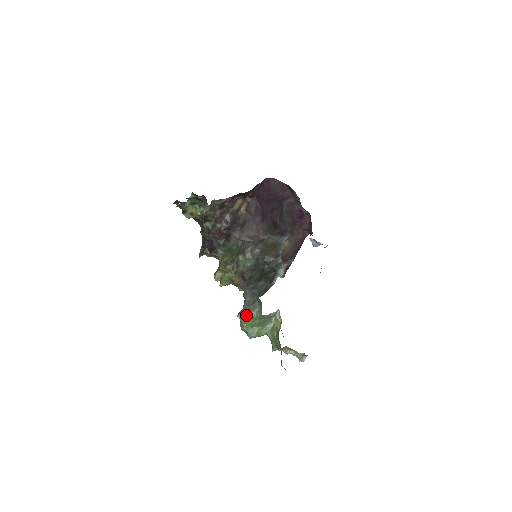
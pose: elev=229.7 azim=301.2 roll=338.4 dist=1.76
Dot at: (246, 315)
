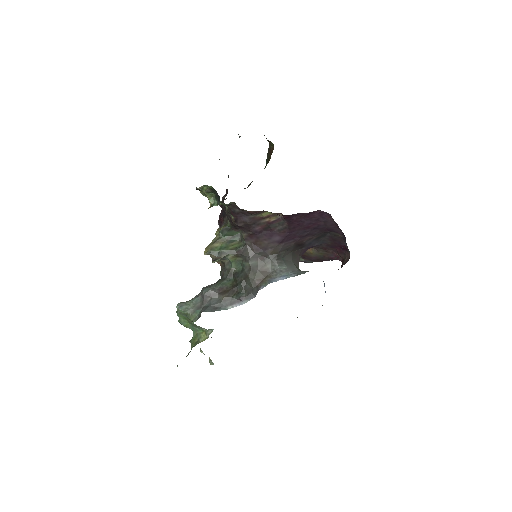
Dot at: (182, 312)
